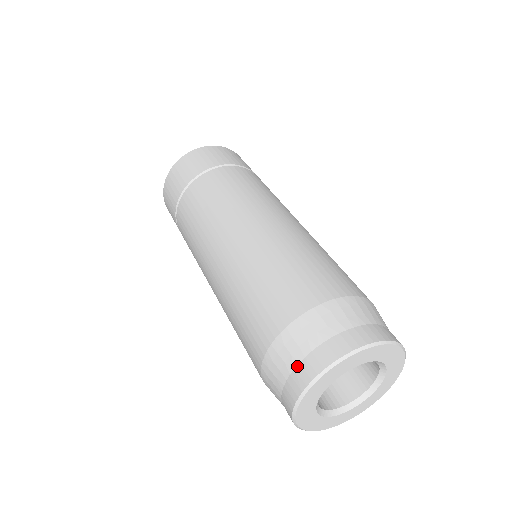
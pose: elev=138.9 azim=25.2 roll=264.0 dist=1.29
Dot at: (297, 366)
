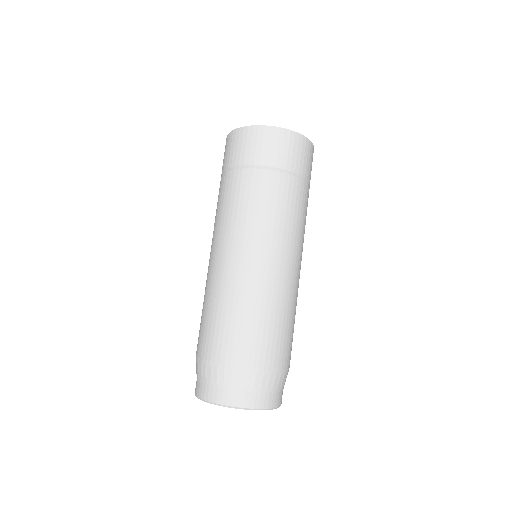
Dot at: (197, 380)
